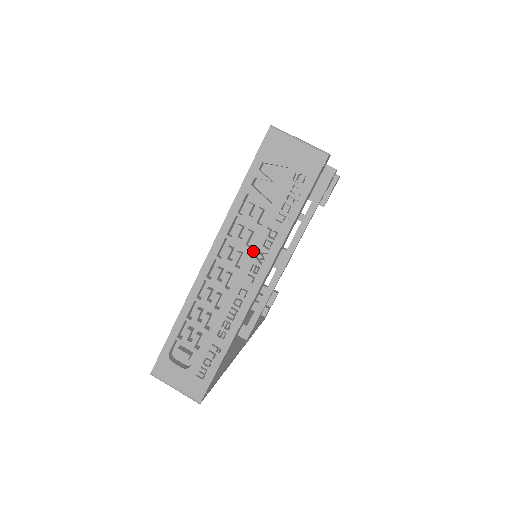
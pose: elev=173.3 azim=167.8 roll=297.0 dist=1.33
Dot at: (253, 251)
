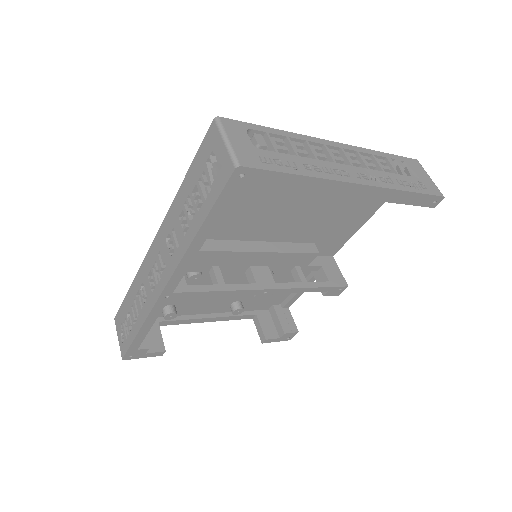
Dot at: (370, 171)
